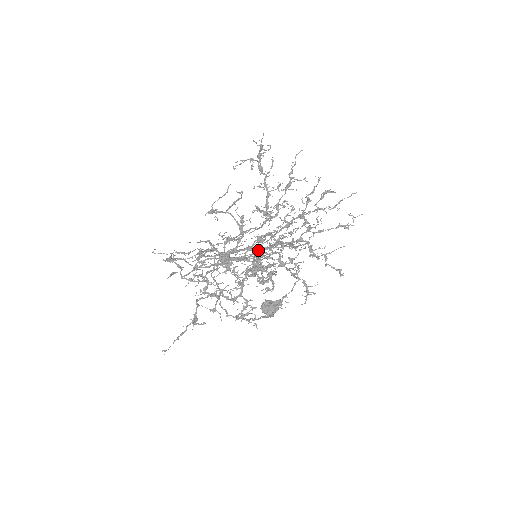
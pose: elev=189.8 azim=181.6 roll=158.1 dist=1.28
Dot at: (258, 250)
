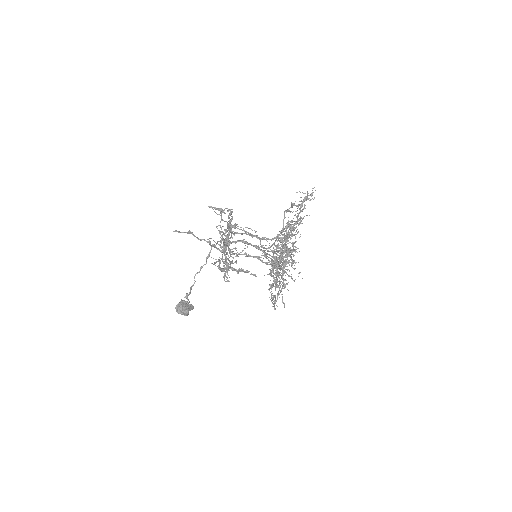
Dot at: (266, 253)
